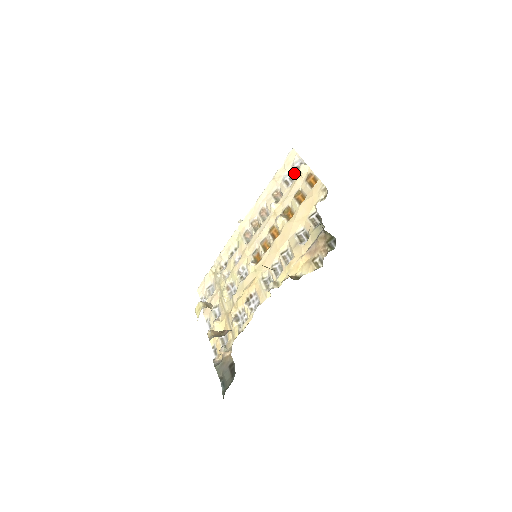
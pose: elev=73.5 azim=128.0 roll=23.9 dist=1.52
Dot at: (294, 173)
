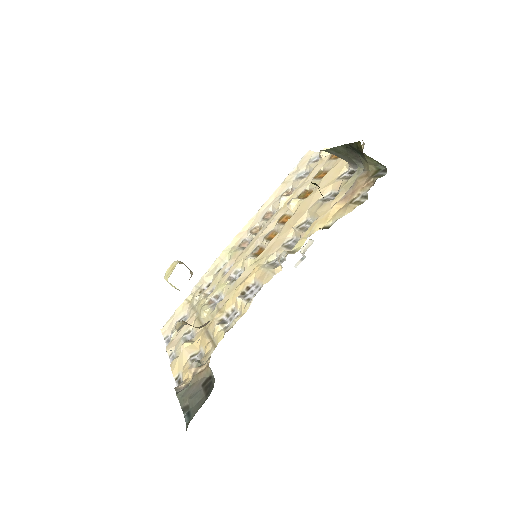
Dot at: (312, 164)
